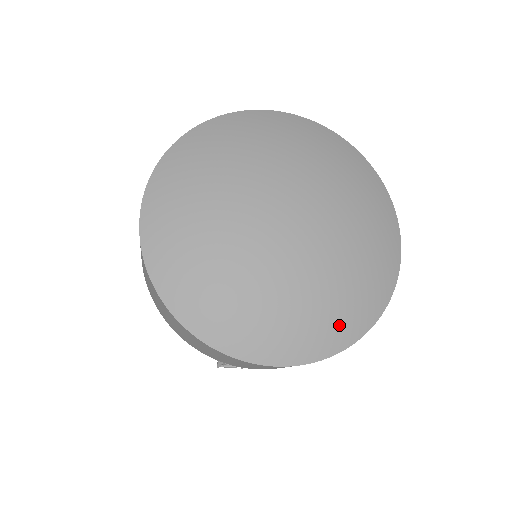
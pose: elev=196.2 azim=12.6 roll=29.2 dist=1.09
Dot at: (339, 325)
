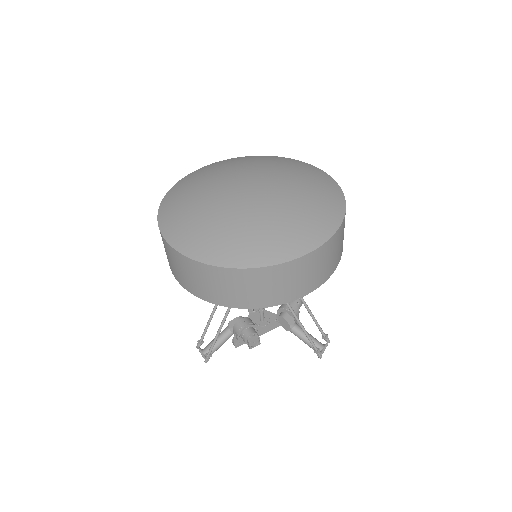
Dot at: (207, 244)
